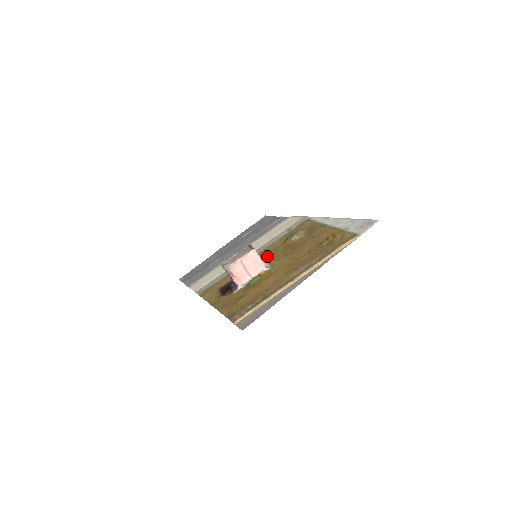
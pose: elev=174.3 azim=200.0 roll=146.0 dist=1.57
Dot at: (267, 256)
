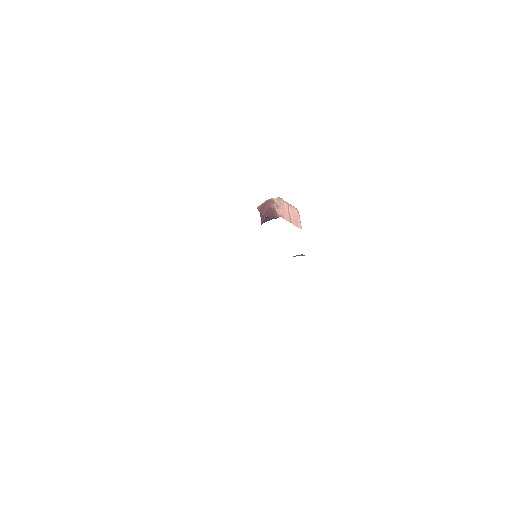
Dot at: occluded
